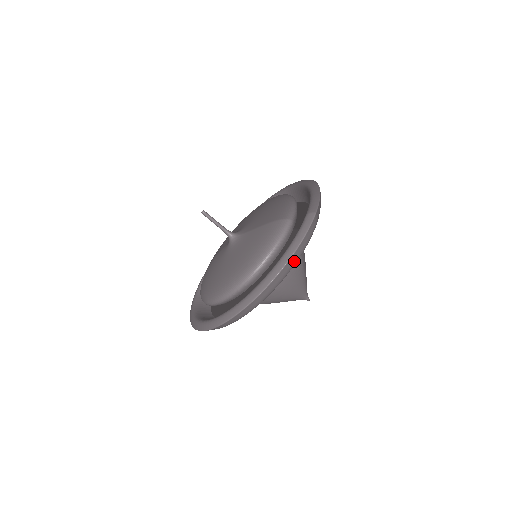
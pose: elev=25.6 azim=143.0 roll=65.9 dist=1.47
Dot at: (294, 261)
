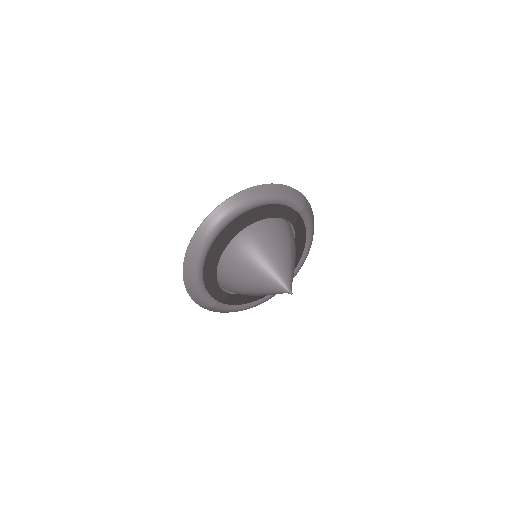
Dot at: (281, 191)
